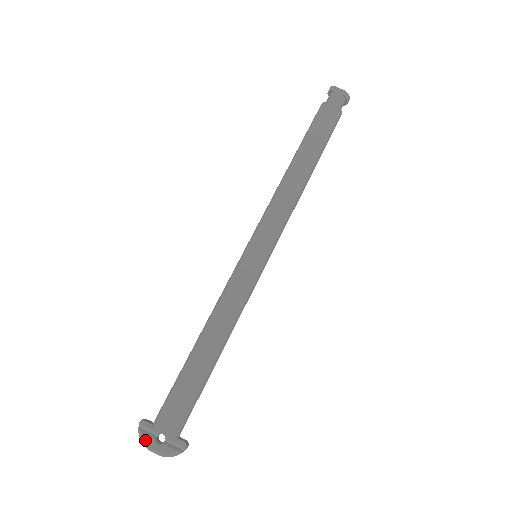
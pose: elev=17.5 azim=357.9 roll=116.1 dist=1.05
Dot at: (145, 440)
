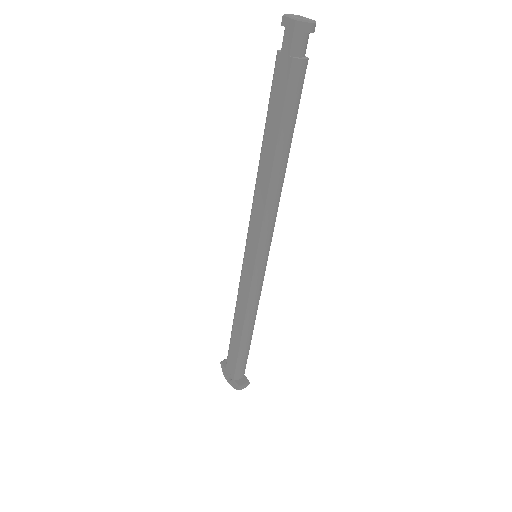
Dot at: (224, 374)
